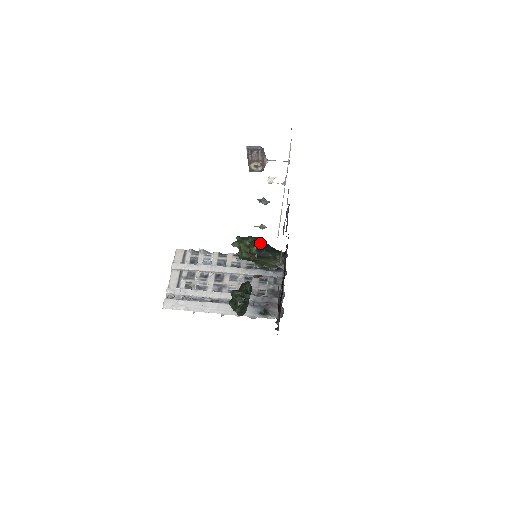
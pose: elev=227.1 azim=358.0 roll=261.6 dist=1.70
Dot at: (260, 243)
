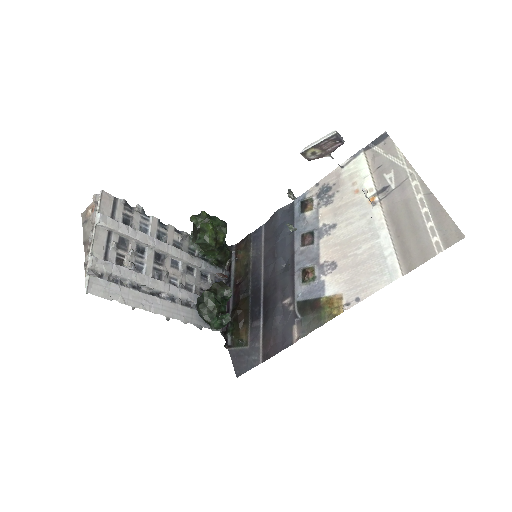
Dot at: occluded
